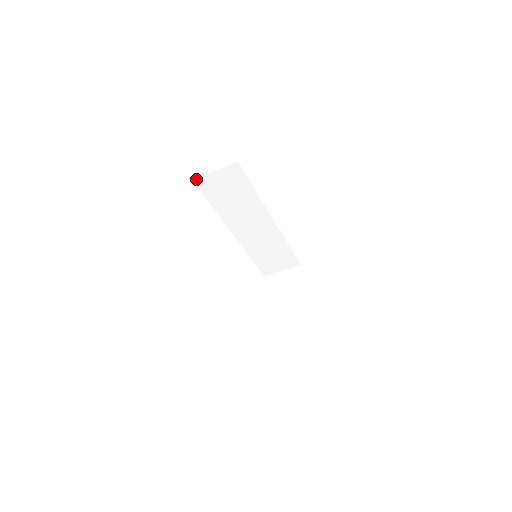
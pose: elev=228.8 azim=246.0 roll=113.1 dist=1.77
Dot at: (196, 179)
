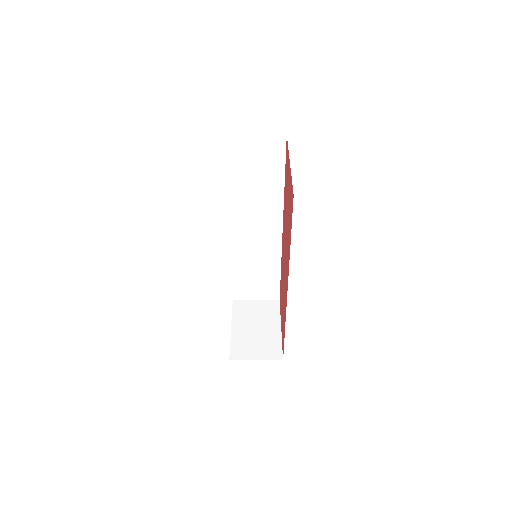
Dot at: (229, 135)
